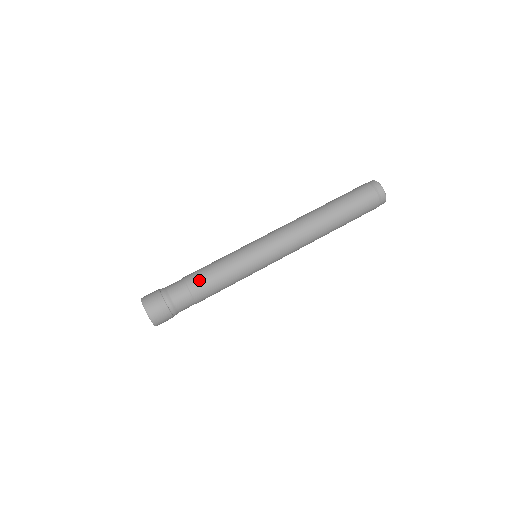
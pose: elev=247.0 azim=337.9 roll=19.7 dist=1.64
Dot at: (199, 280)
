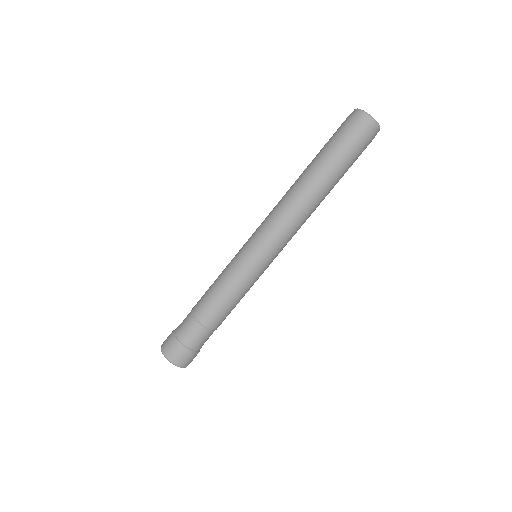
Dot at: (205, 309)
